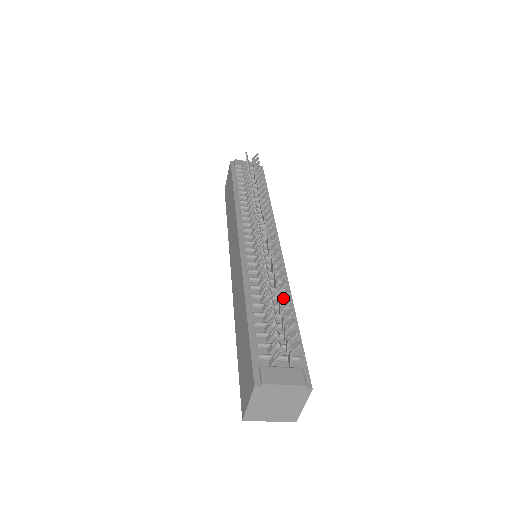
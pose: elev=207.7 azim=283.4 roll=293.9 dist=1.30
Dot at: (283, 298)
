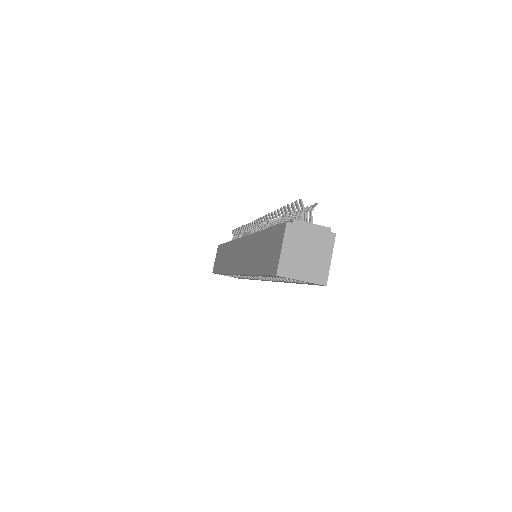
Dot at: occluded
